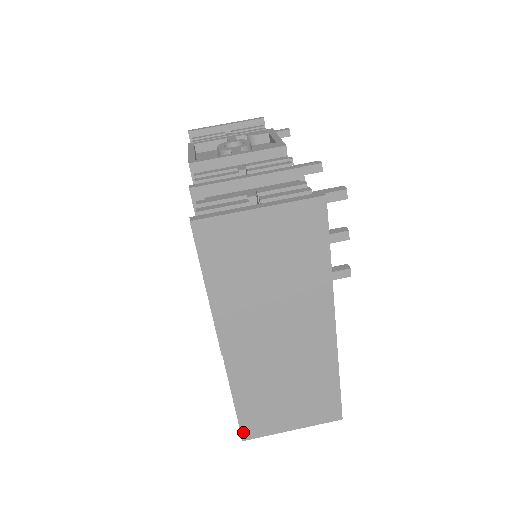
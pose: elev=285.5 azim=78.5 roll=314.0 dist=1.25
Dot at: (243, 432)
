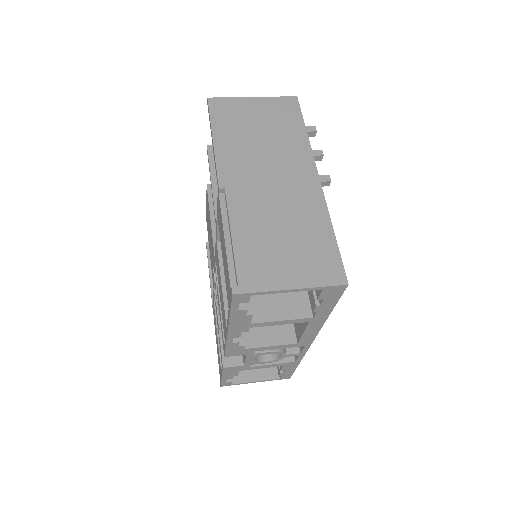
Dot at: (234, 288)
